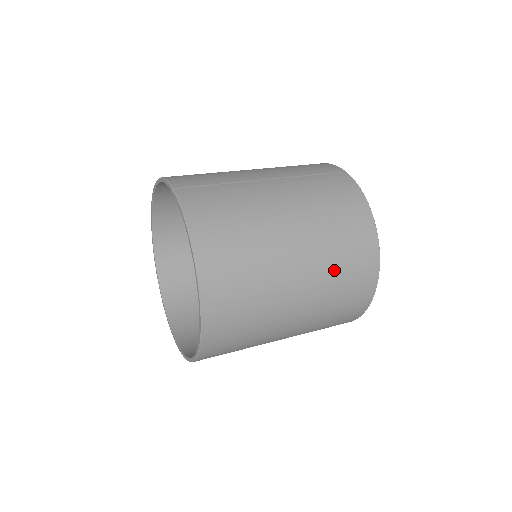
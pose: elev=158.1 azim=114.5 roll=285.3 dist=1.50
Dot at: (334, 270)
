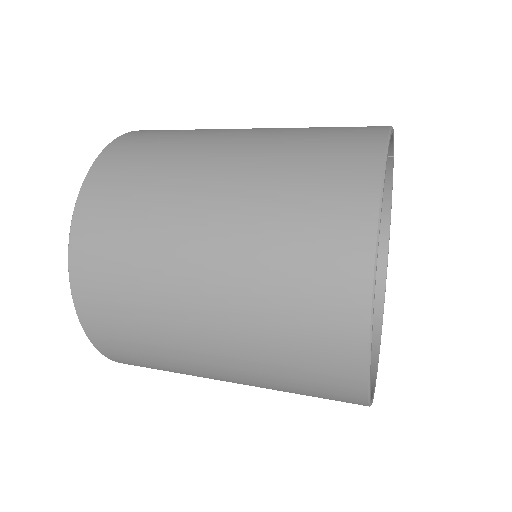
Dot at: (291, 149)
